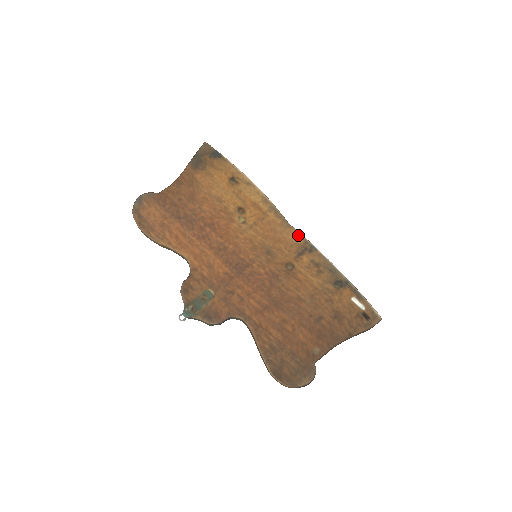
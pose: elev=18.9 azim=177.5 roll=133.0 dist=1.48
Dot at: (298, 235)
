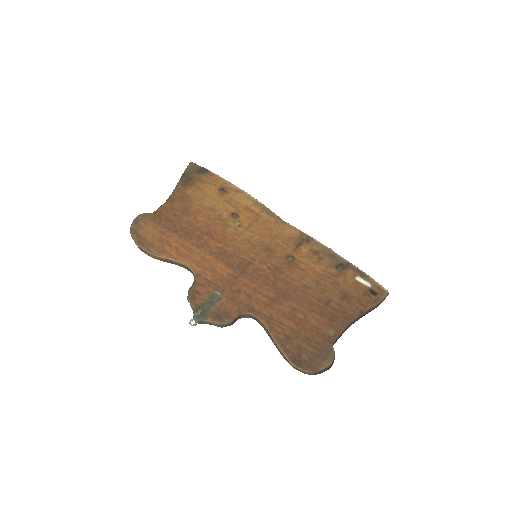
Dot at: (293, 229)
